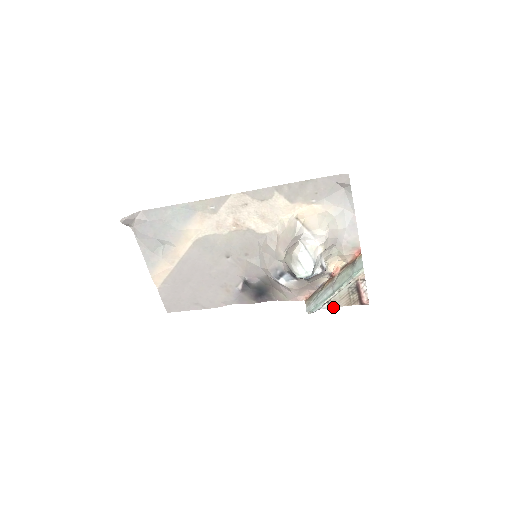
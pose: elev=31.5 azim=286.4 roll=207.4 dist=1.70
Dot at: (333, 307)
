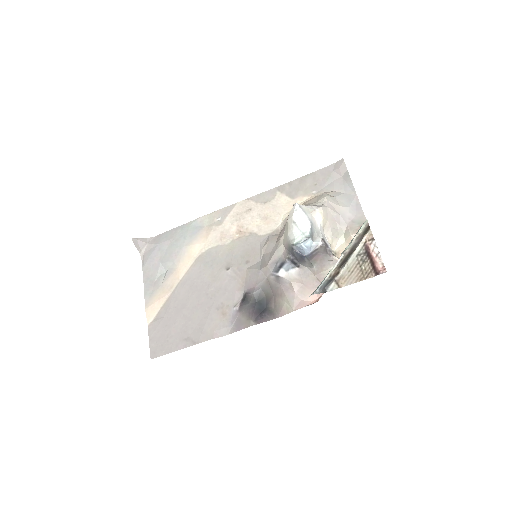
Dot at: (342, 286)
